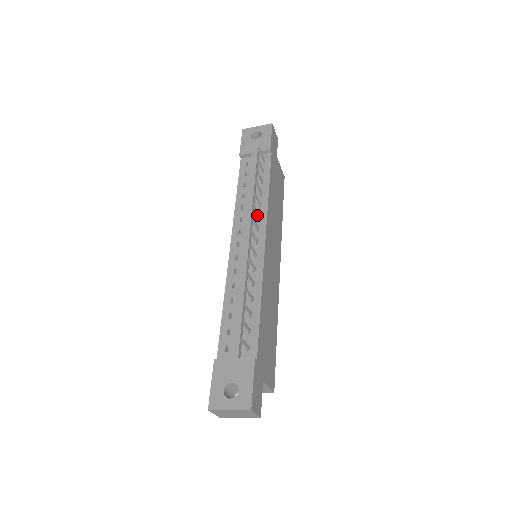
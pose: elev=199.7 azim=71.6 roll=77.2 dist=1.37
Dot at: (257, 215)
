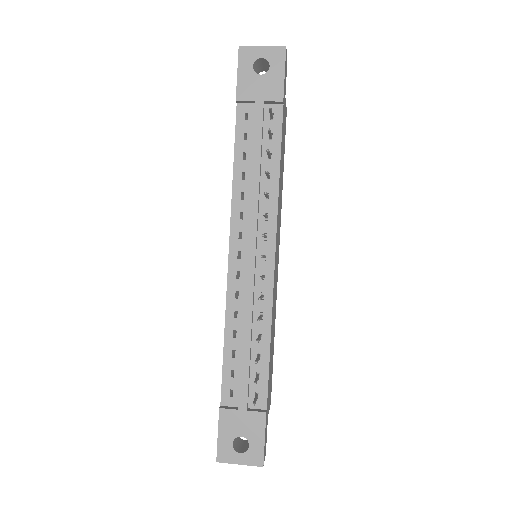
Dot at: (265, 217)
